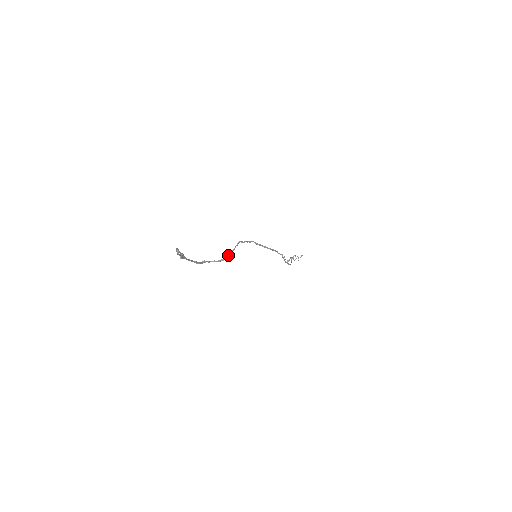
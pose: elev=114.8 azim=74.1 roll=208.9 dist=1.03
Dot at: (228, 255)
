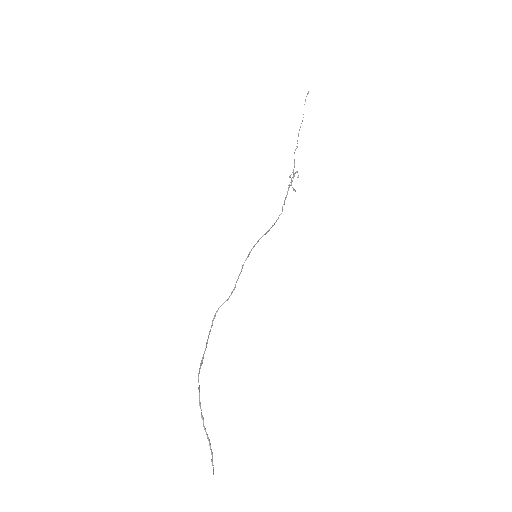
Dot at: (231, 294)
